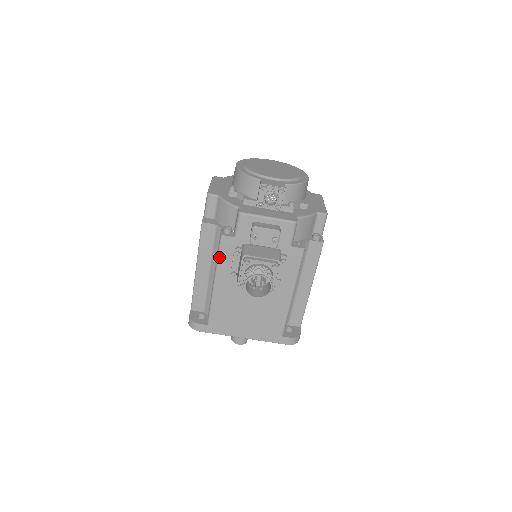
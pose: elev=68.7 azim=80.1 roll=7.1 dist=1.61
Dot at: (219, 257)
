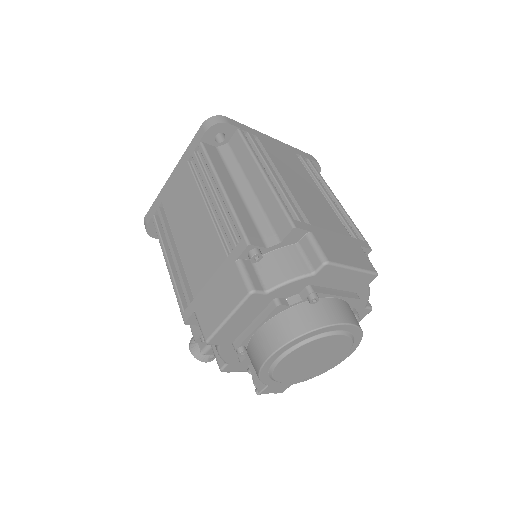
Dot at: occluded
